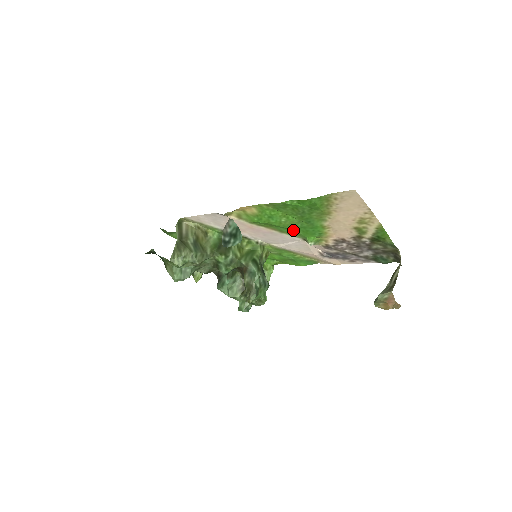
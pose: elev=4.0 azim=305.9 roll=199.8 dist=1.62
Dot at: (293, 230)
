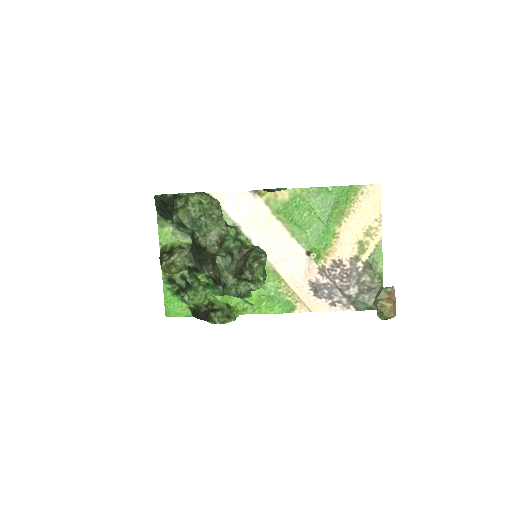
Dot at: (305, 233)
